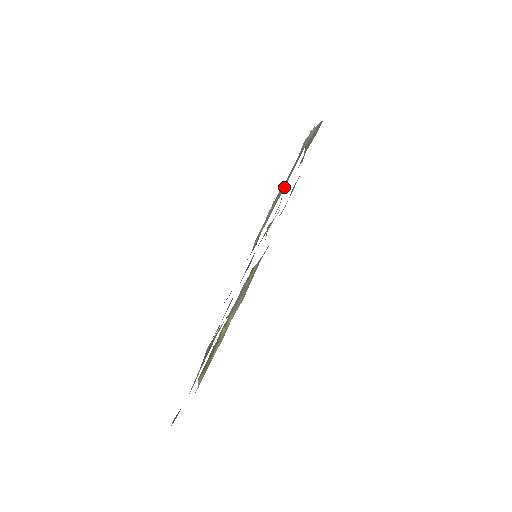
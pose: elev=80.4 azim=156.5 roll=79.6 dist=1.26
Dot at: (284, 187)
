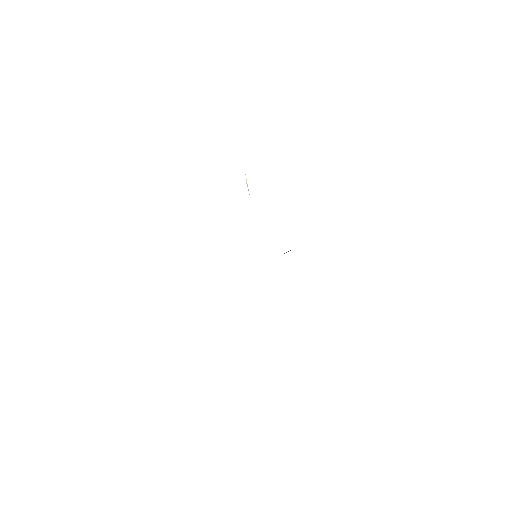
Dot at: occluded
